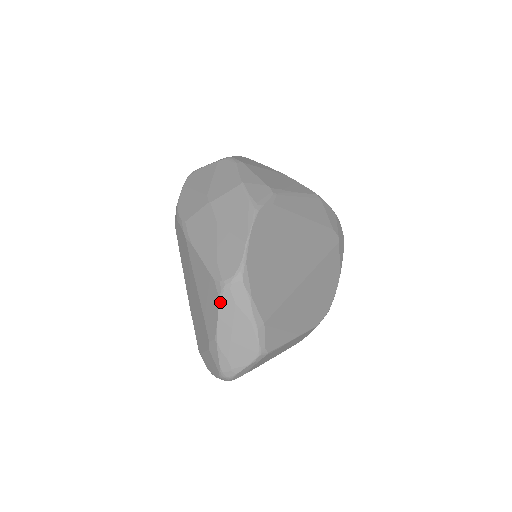
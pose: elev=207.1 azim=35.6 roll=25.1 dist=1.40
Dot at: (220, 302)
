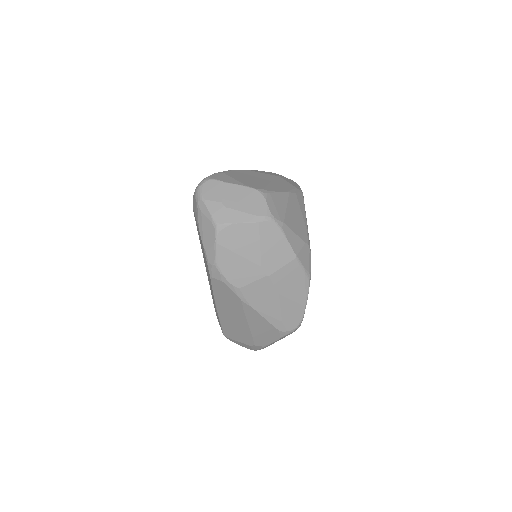
Dot at: occluded
